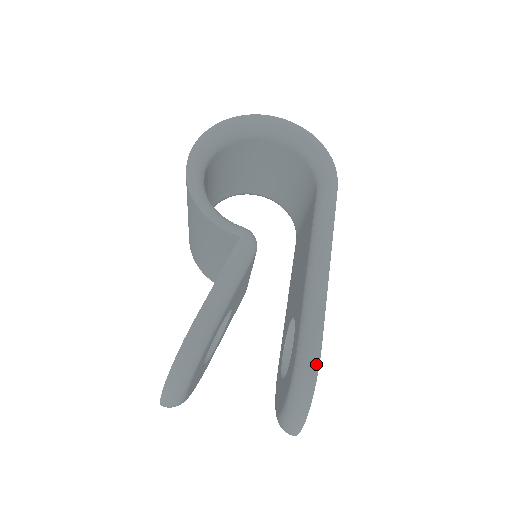
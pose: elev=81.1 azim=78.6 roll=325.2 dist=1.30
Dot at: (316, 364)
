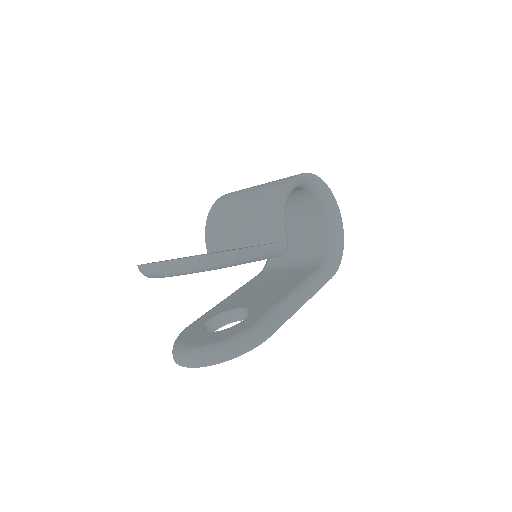
Dot at: (259, 343)
